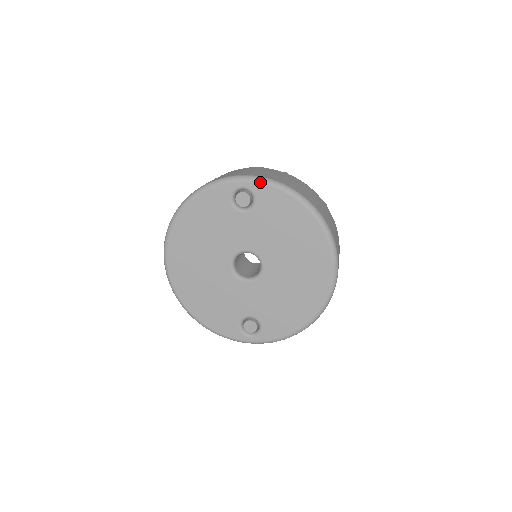
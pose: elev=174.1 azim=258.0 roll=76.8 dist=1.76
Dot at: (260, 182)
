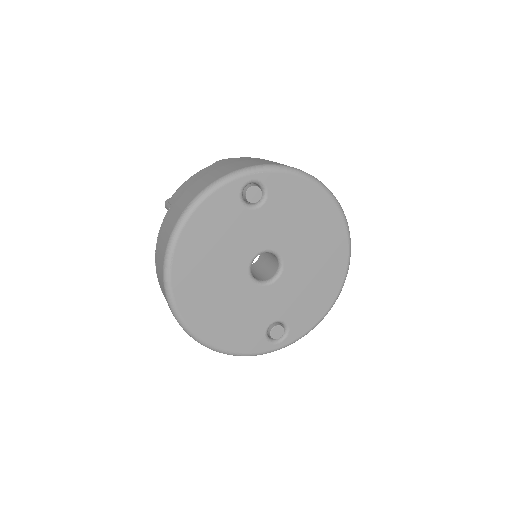
Dot at: (270, 170)
